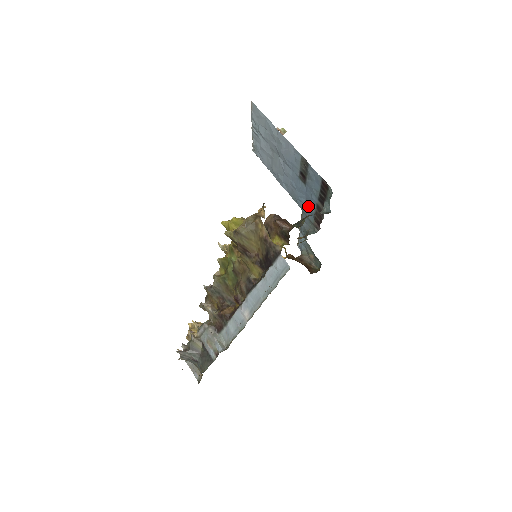
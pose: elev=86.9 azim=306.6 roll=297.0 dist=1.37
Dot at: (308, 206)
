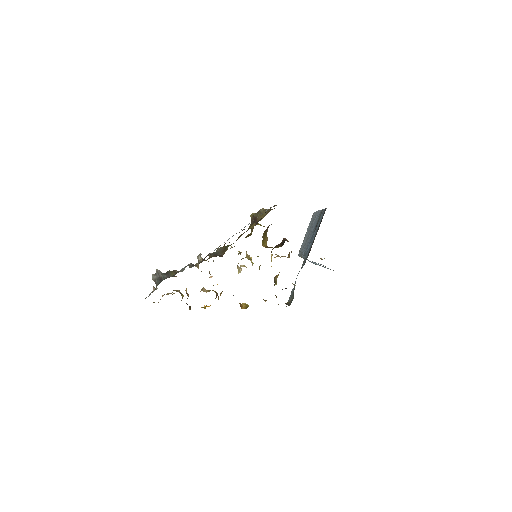
Dot at: (309, 248)
